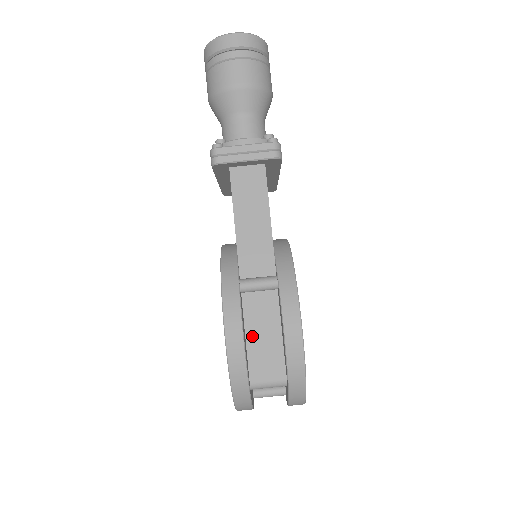
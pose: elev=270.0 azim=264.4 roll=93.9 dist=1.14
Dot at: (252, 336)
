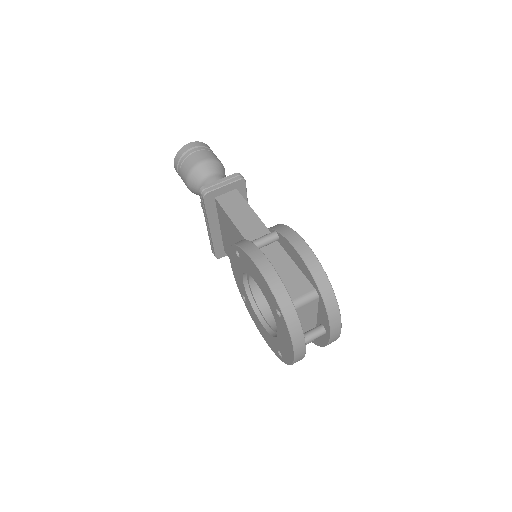
Dot at: occluded
